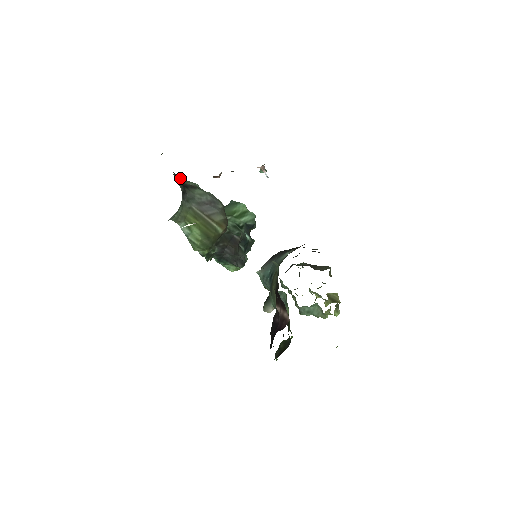
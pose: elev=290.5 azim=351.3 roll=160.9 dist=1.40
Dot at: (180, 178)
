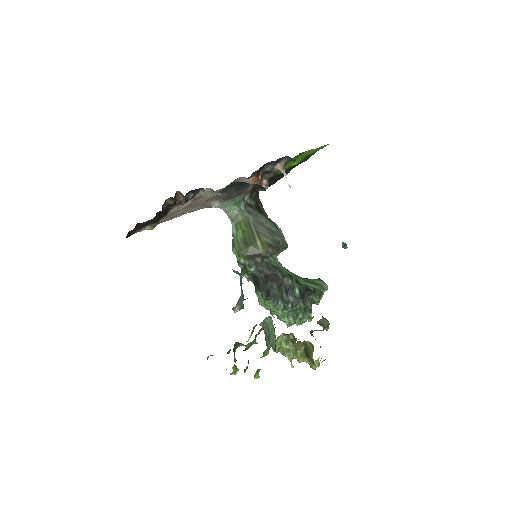
Dot at: (266, 213)
